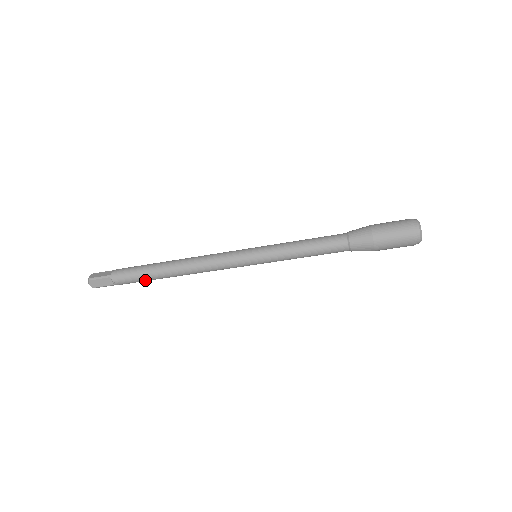
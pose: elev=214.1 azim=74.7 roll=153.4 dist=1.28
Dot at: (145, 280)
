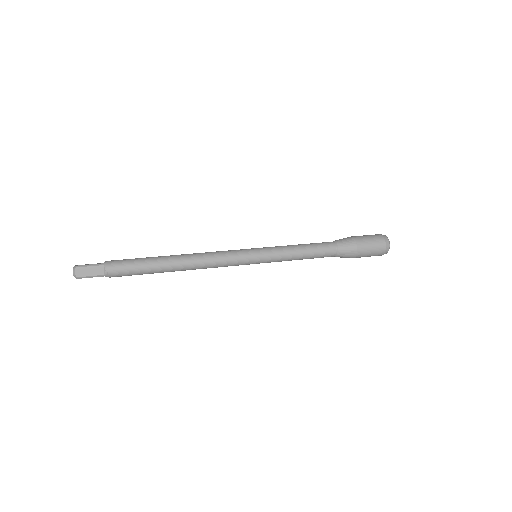
Dot at: occluded
